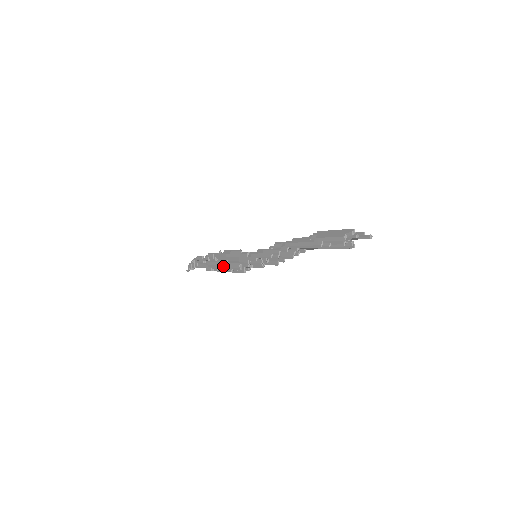
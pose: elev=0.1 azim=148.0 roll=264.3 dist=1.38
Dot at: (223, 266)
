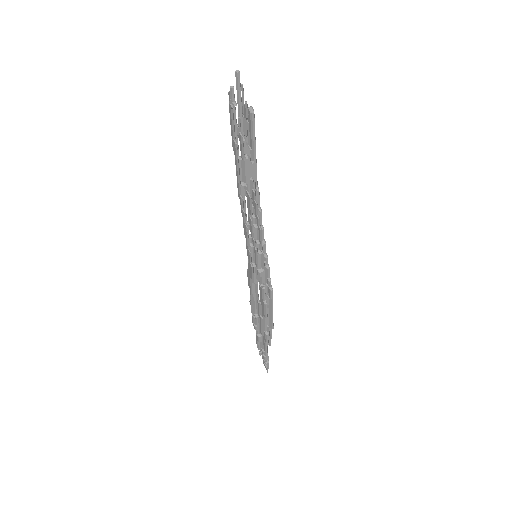
Dot at: (262, 312)
